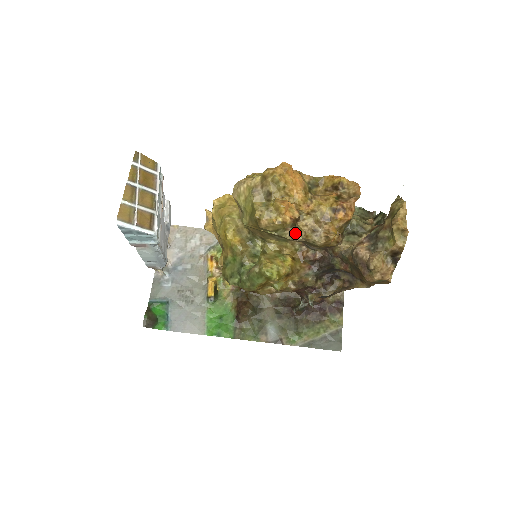
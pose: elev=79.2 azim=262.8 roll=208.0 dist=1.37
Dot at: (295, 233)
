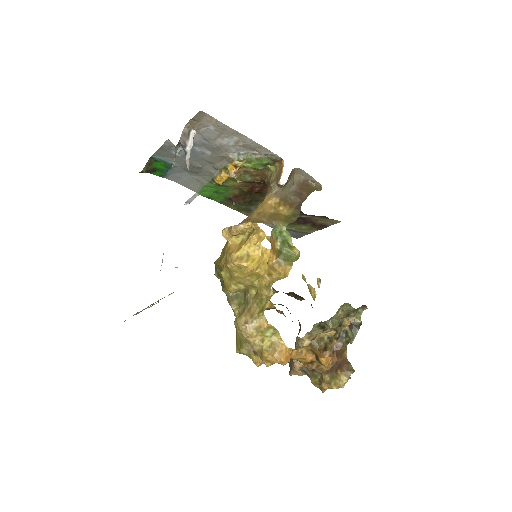
Dot at: occluded
